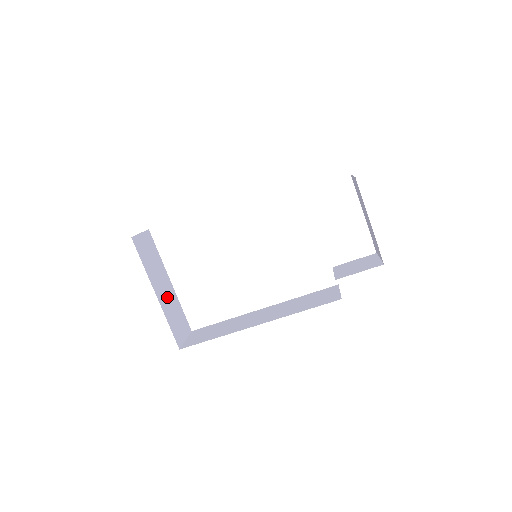
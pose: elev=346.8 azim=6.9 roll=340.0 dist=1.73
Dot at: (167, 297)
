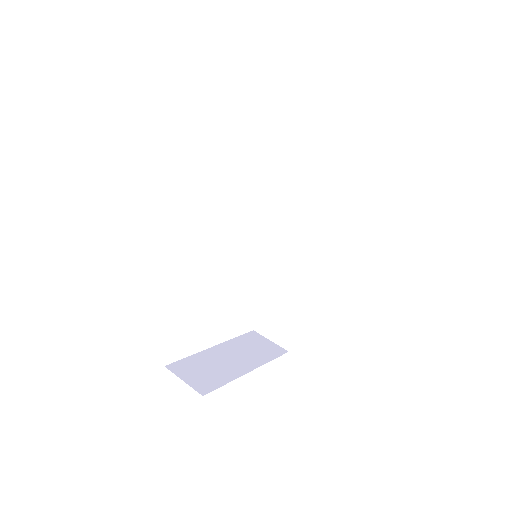
Dot at: (239, 356)
